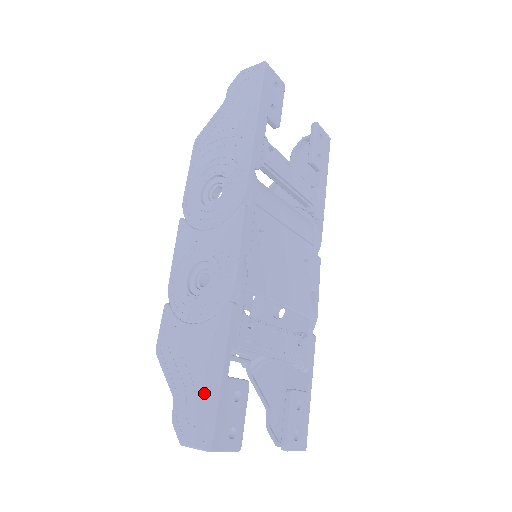
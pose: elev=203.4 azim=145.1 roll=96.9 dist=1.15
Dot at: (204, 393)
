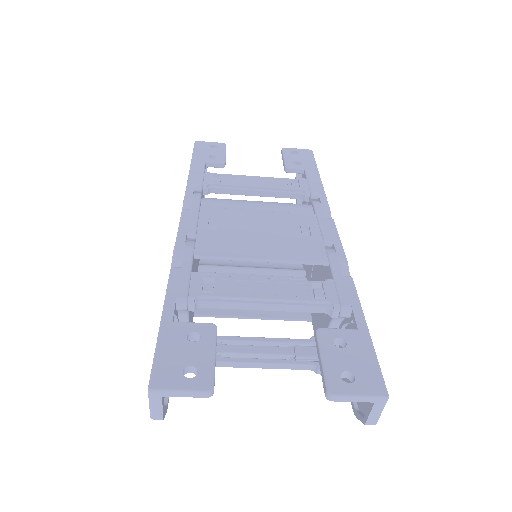
Dot at: occluded
